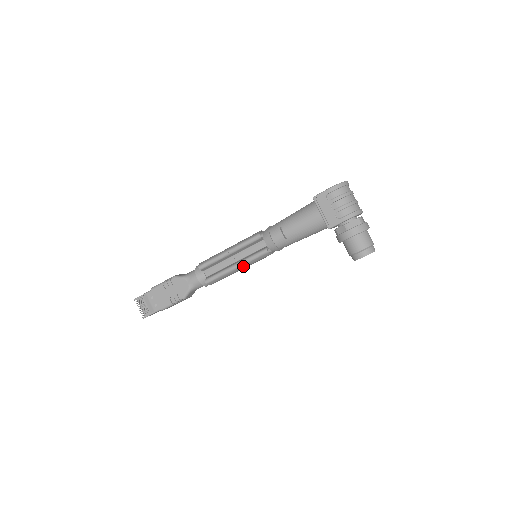
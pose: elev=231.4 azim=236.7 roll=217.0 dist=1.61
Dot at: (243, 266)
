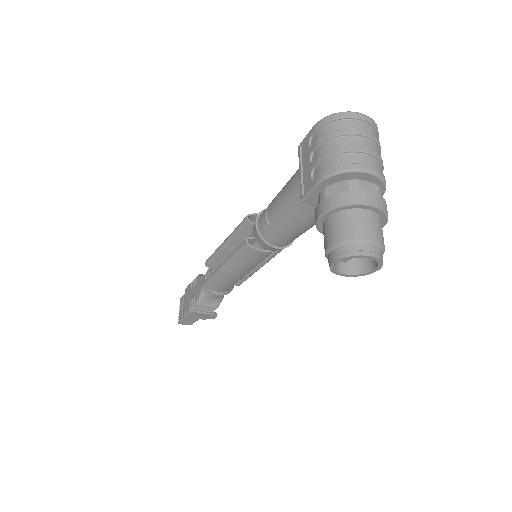
Dot at: (231, 265)
